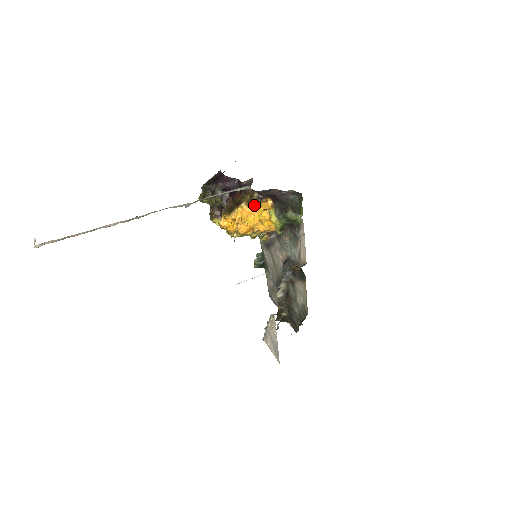
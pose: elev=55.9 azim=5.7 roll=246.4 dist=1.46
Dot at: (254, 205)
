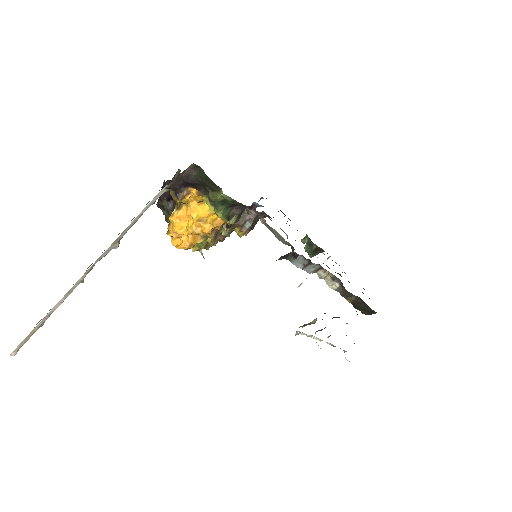
Dot at: (185, 204)
